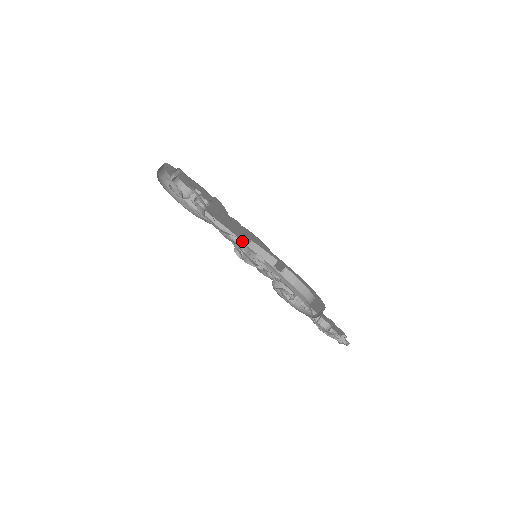
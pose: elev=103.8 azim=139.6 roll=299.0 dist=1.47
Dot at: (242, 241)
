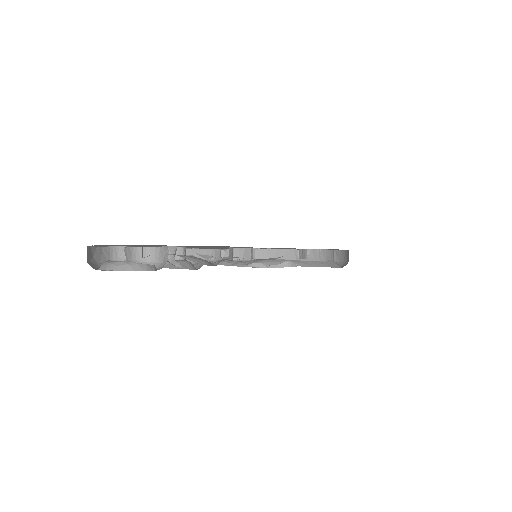
Dot at: (236, 254)
